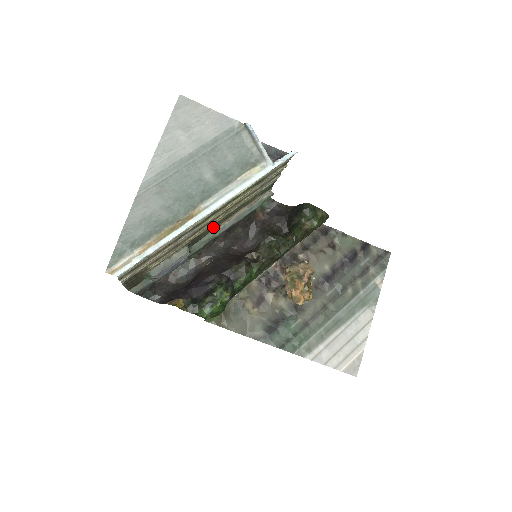
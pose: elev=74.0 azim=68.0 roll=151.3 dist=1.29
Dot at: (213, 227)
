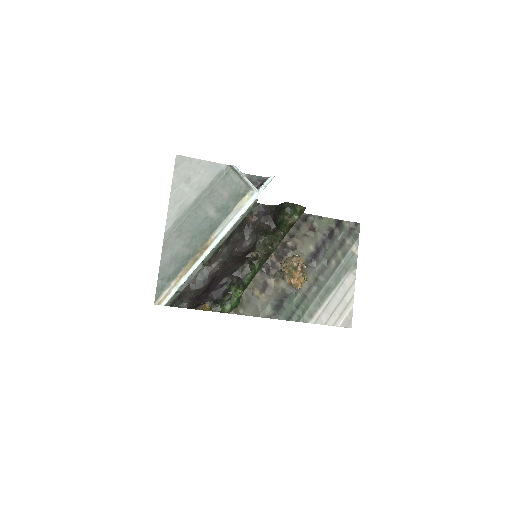
Dot at: occluded
